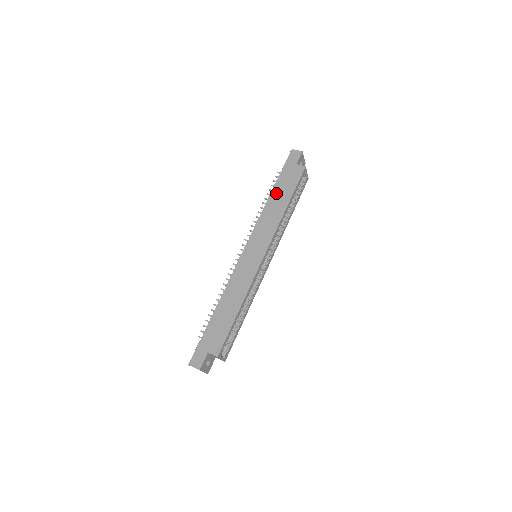
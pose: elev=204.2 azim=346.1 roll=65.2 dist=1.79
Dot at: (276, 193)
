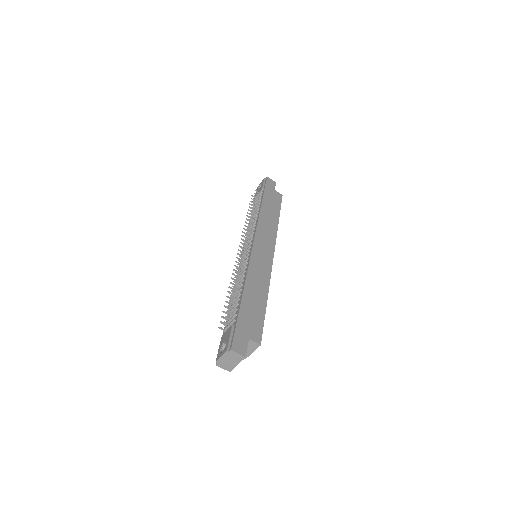
Dot at: (266, 206)
